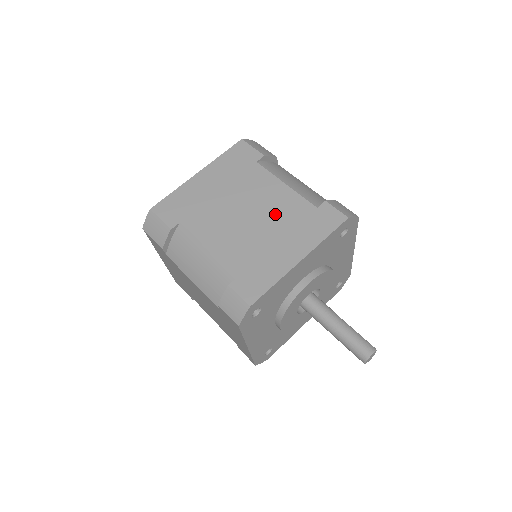
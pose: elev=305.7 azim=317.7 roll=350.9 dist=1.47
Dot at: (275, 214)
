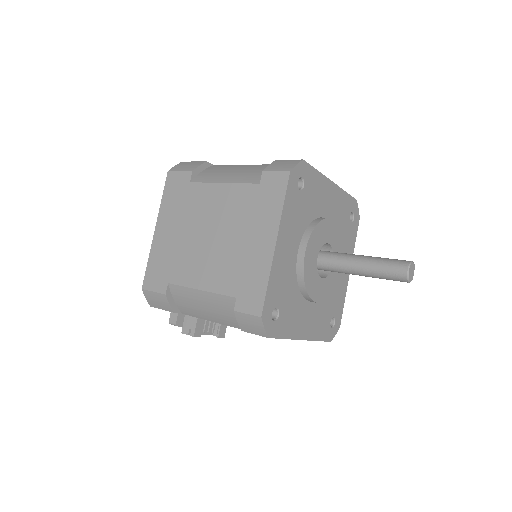
Dot at: occluded
